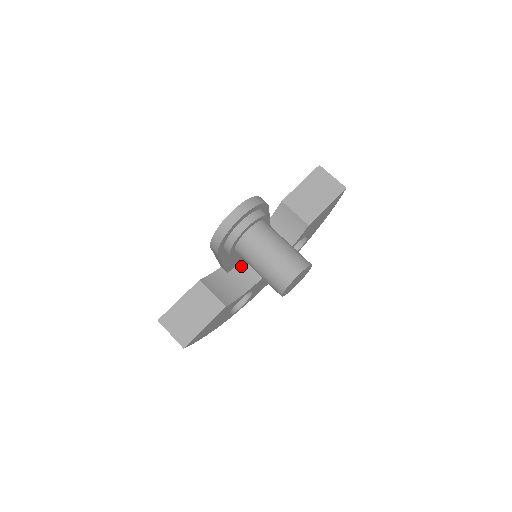
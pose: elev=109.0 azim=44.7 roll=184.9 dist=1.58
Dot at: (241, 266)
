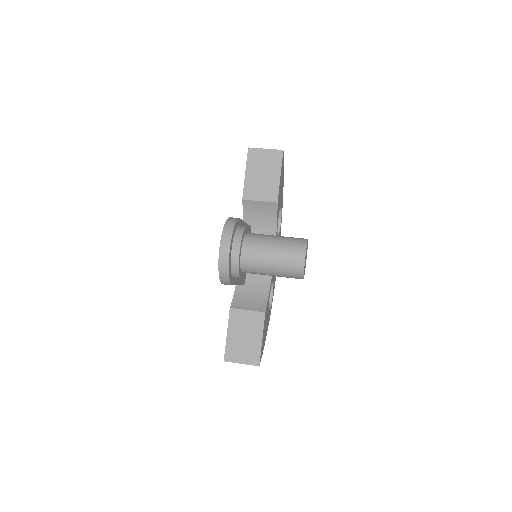
Dot at: occluded
